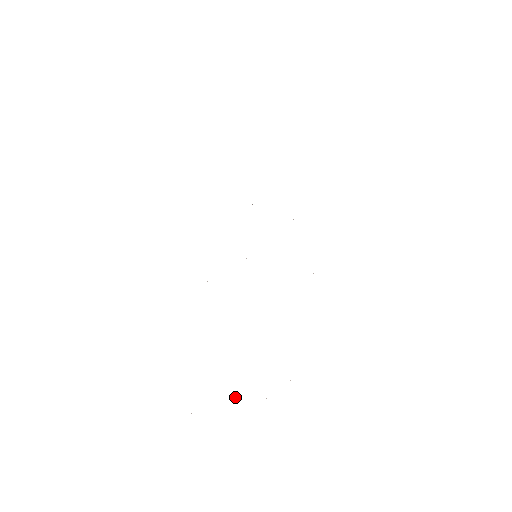
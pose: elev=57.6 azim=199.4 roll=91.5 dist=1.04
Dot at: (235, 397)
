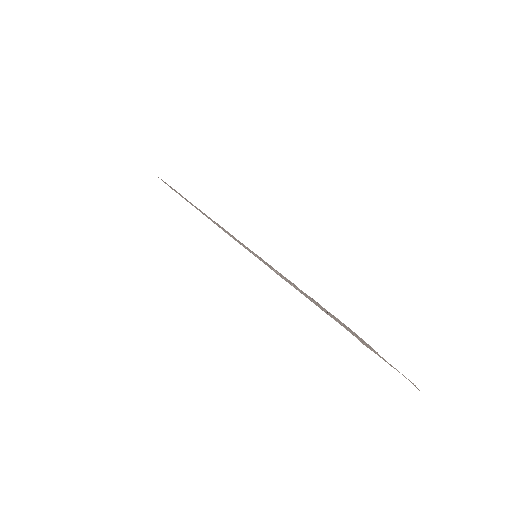
Dot at: occluded
